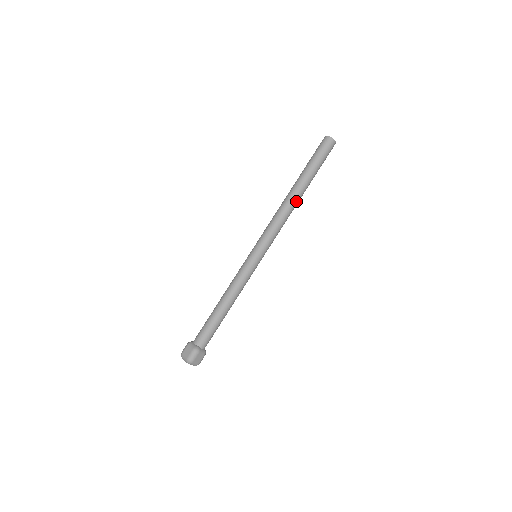
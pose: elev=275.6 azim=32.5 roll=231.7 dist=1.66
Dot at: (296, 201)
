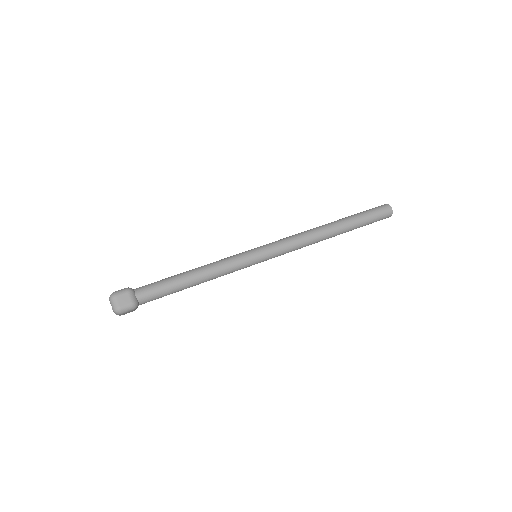
Dot at: (325, 230)
